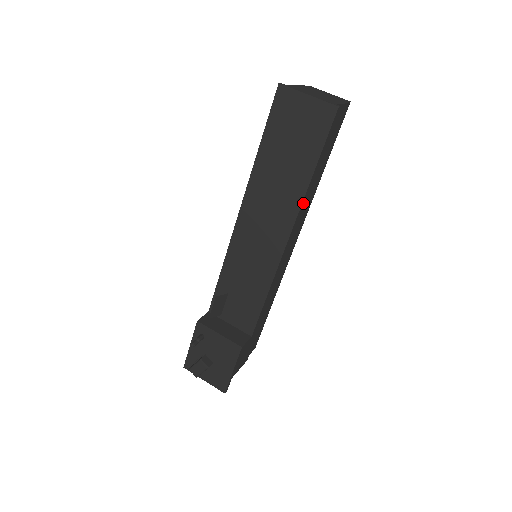
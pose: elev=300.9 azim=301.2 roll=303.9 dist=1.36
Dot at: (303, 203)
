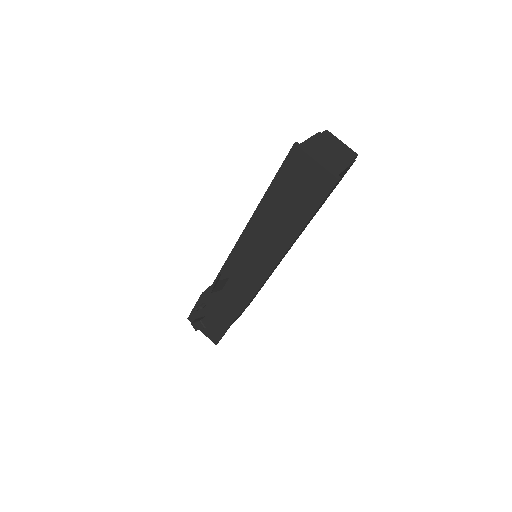
Dot at: (298, 236)
